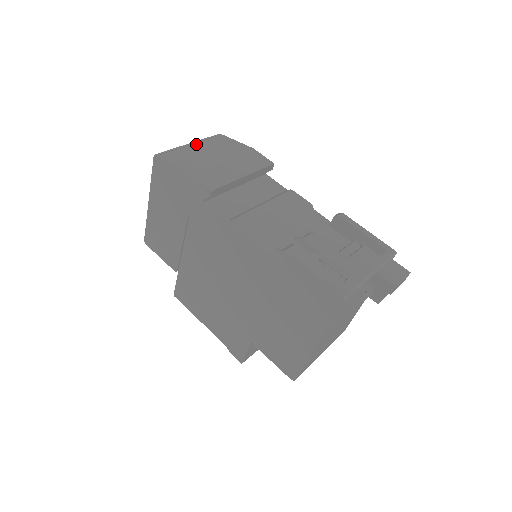
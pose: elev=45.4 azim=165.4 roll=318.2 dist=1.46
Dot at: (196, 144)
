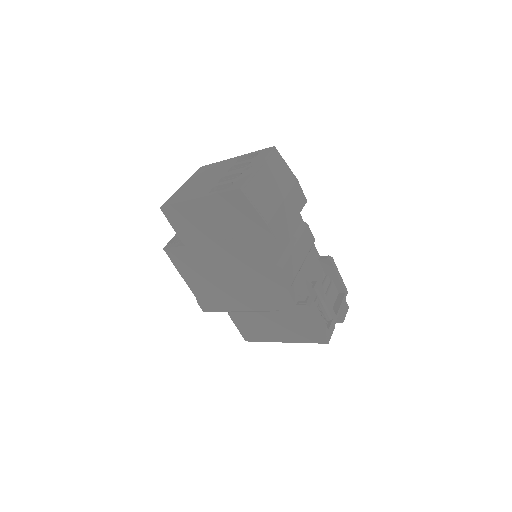
Dot at: (263, 168)
